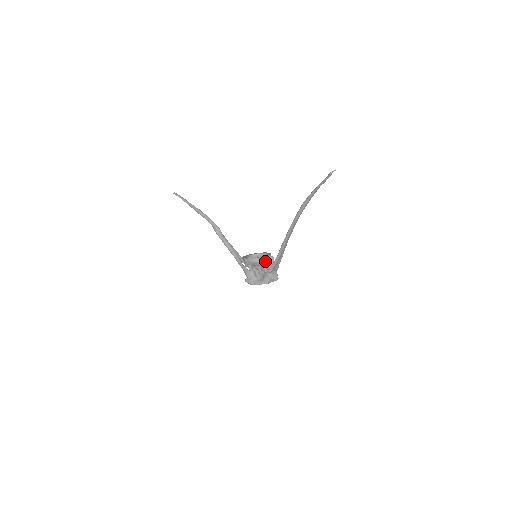
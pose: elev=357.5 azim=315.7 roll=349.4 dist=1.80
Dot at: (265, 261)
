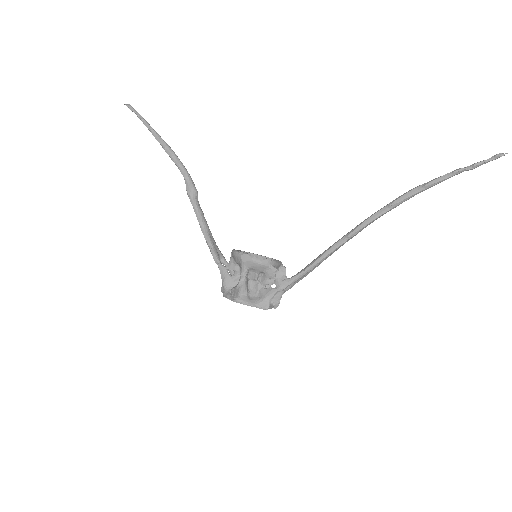
Dot at: occluded
